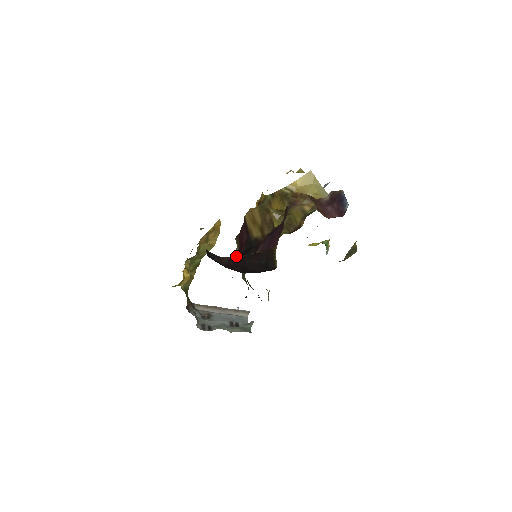
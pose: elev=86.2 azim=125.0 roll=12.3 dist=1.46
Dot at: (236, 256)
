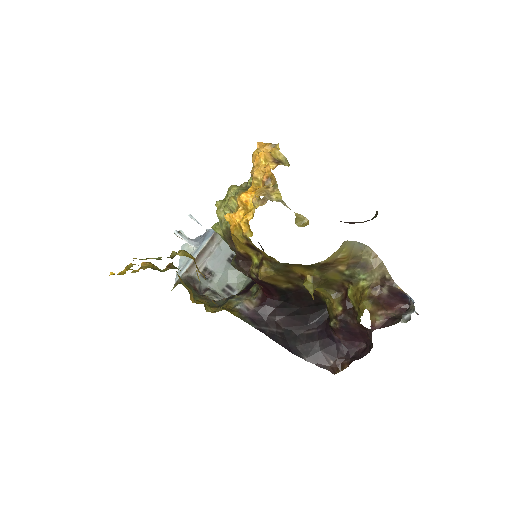
Dot at: (278, 306)
